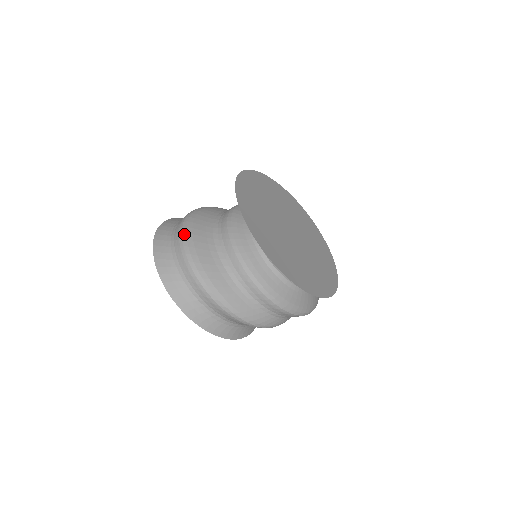
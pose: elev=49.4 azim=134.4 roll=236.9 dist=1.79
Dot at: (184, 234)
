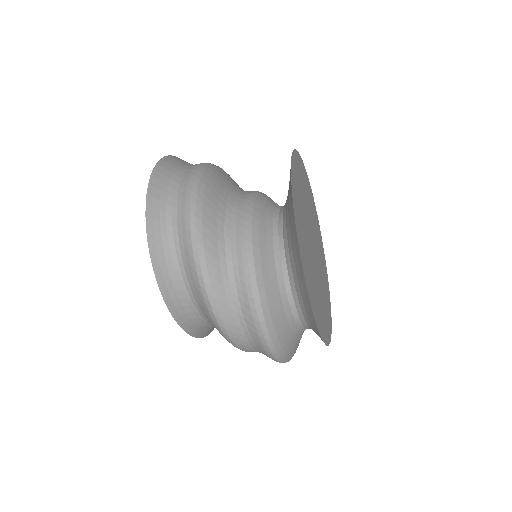
Dot at: (212, 164)
